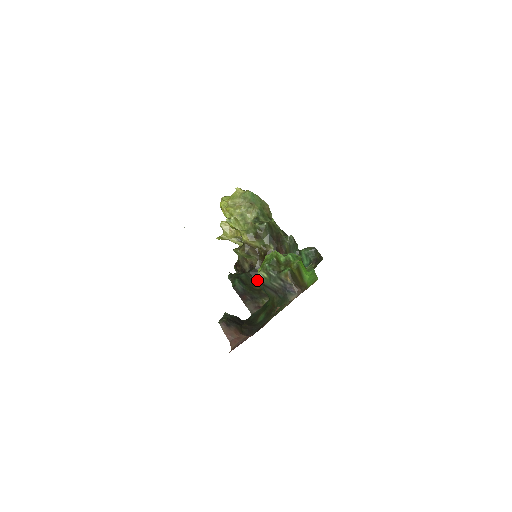
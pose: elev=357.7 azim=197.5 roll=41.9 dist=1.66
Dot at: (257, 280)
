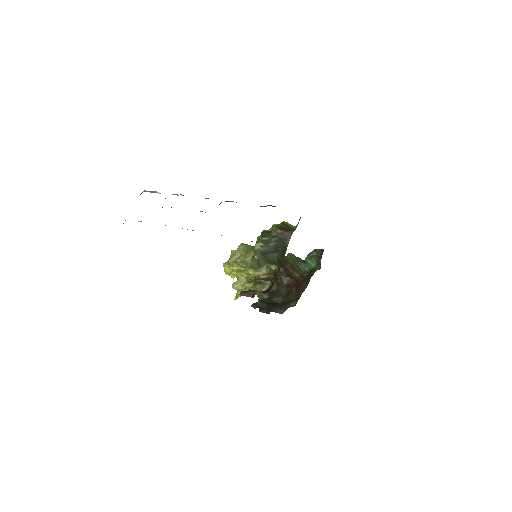
Dot at: (279, 299)
